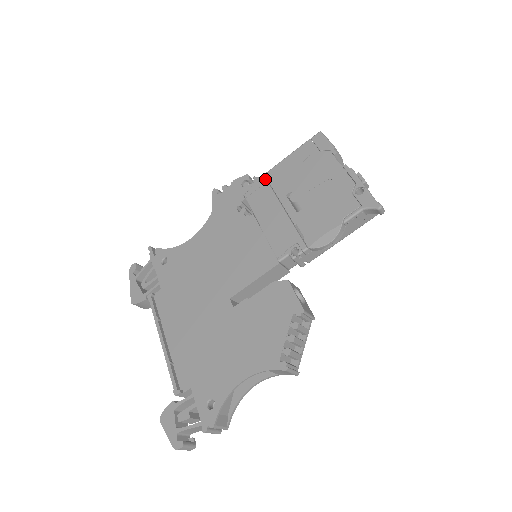
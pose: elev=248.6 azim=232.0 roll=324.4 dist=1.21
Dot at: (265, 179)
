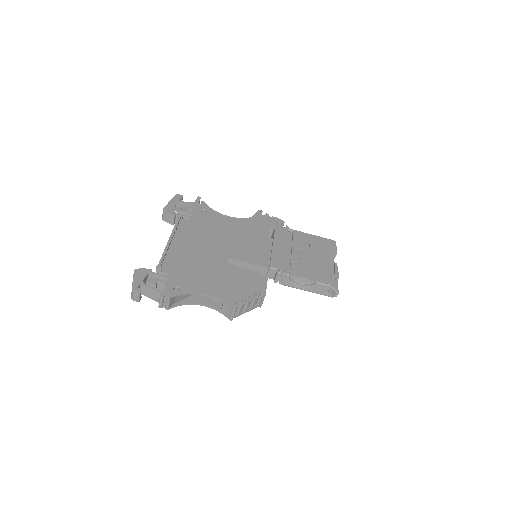
Dot at: (292, 232)
